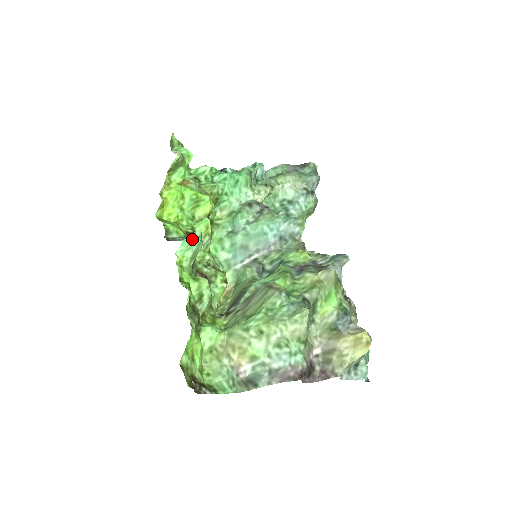
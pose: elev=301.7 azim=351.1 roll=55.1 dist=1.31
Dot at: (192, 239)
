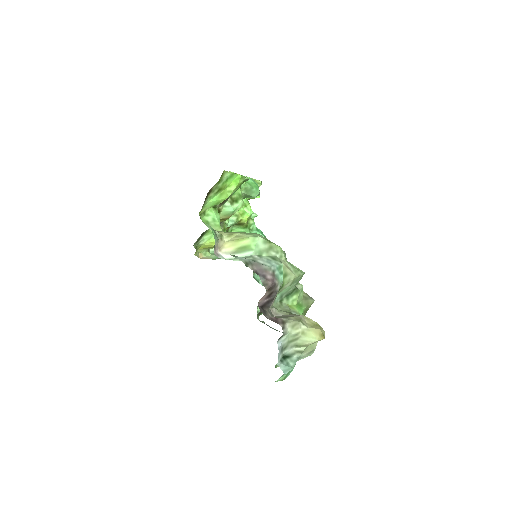
Dot at: occluded
